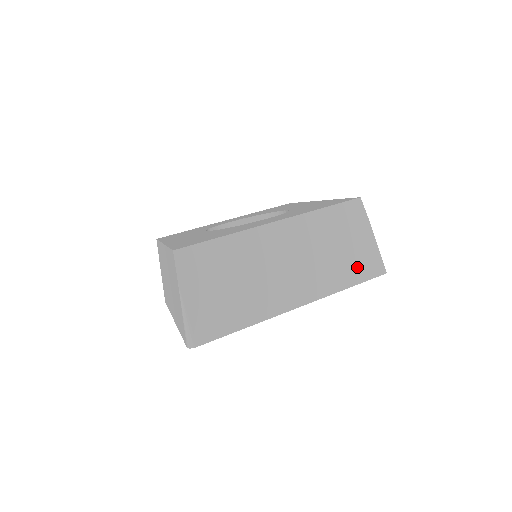
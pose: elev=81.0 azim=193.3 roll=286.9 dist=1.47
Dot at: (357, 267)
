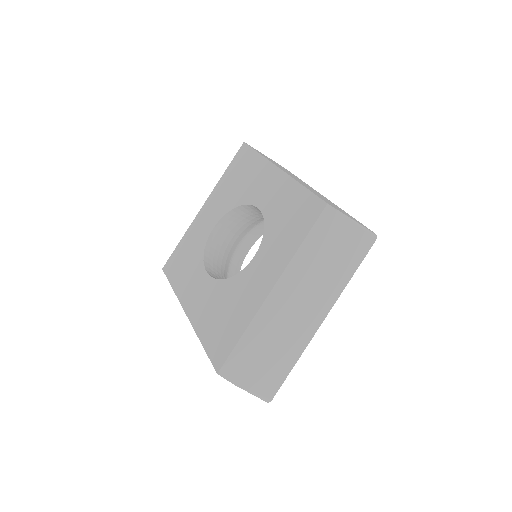
Dot at: (352, 257)
